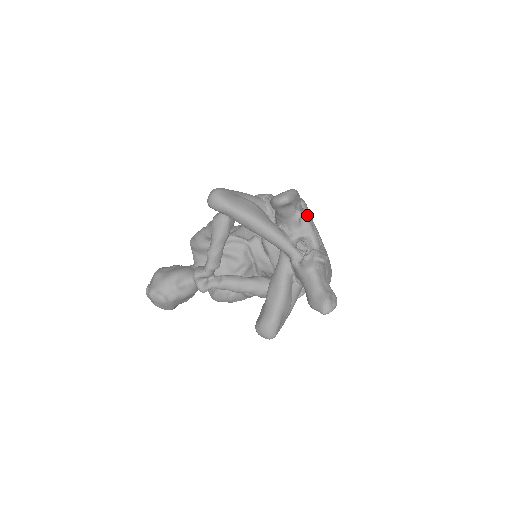
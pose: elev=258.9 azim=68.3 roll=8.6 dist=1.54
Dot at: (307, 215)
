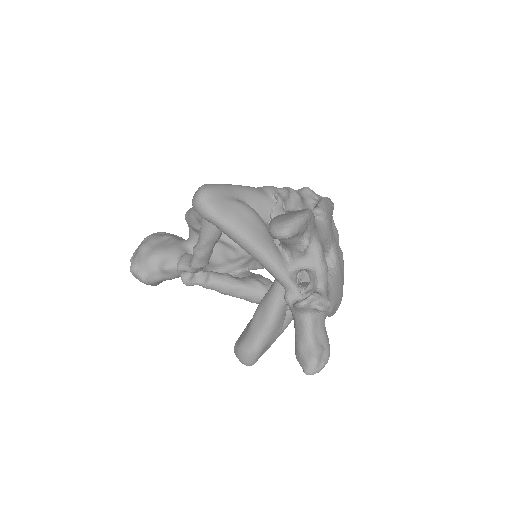
Dot at: (322, 235)
